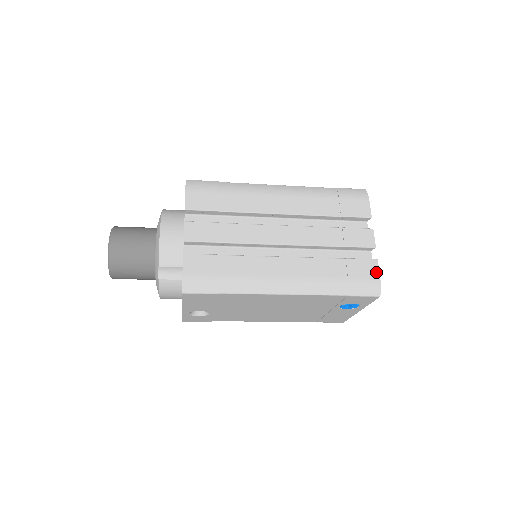
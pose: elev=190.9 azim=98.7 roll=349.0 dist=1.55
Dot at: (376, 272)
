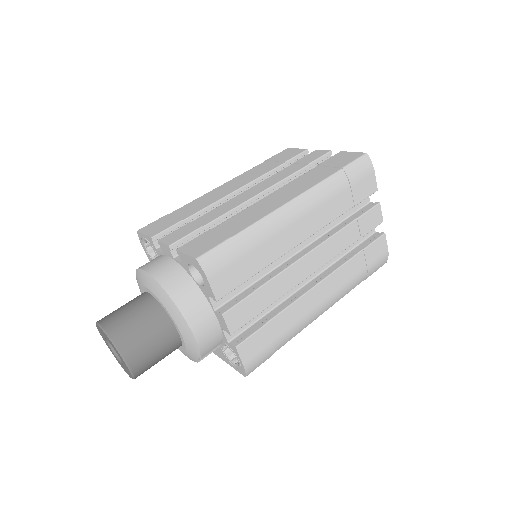
Dot at: (385, 247)
